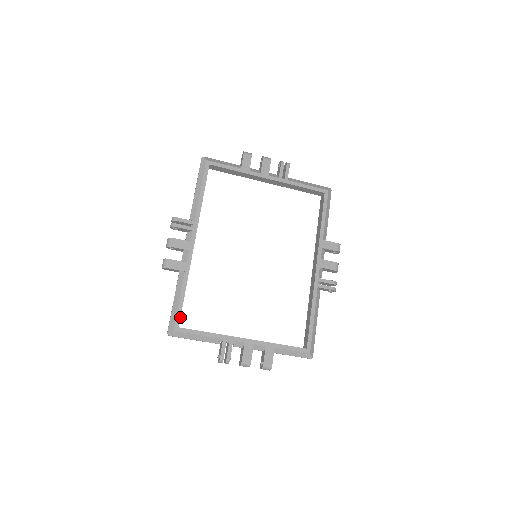
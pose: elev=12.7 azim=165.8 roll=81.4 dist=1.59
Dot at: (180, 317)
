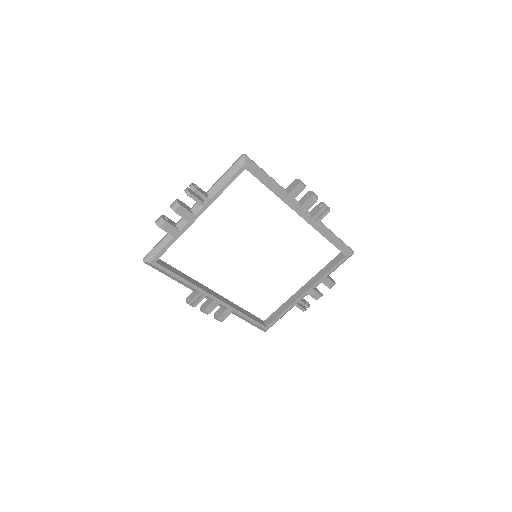
Dot at: (261, 324)
